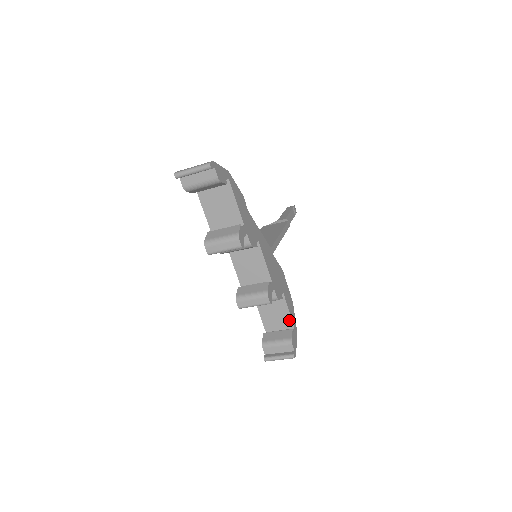
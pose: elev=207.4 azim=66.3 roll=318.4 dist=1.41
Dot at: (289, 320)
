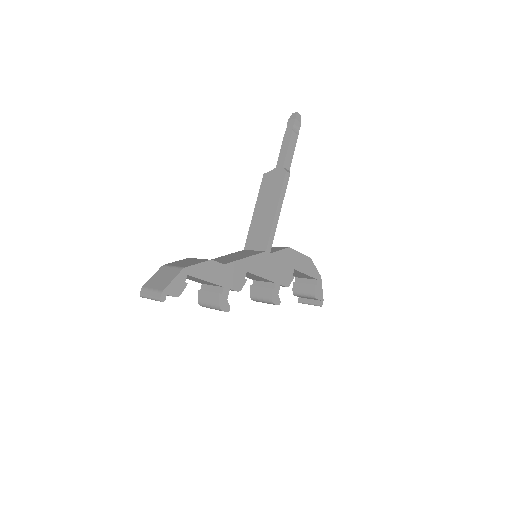
Dot at: (310, 277)
